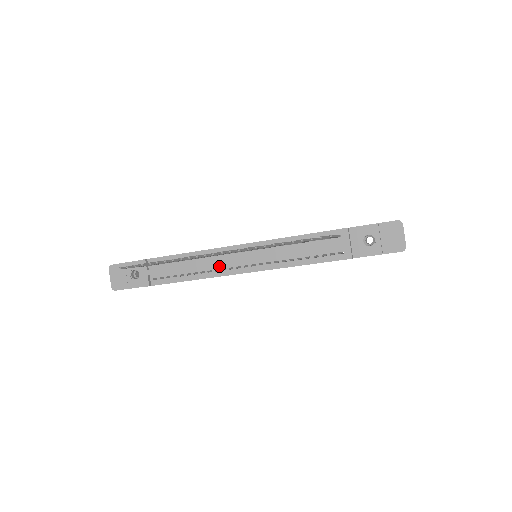
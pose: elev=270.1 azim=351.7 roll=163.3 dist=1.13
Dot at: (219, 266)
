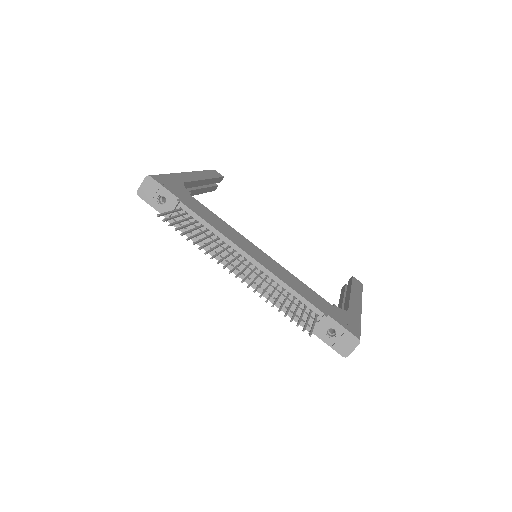
Dot at: occluded
